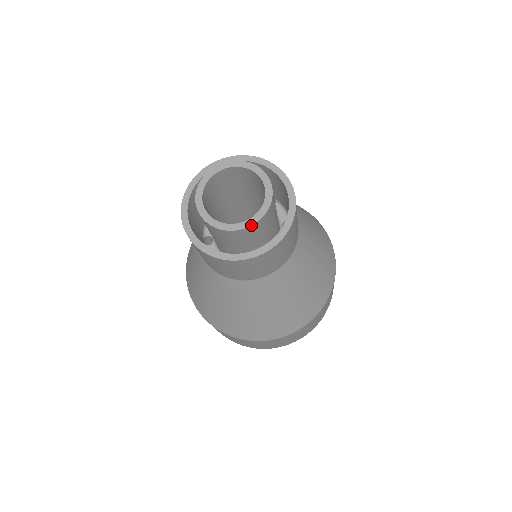
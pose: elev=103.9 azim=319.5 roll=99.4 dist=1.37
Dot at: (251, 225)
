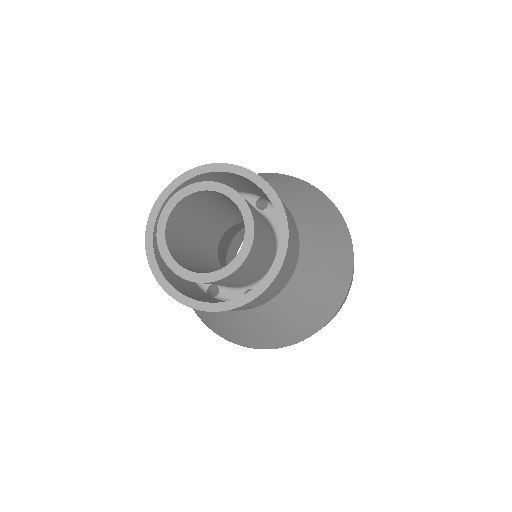
Dot at: (194, 281)
